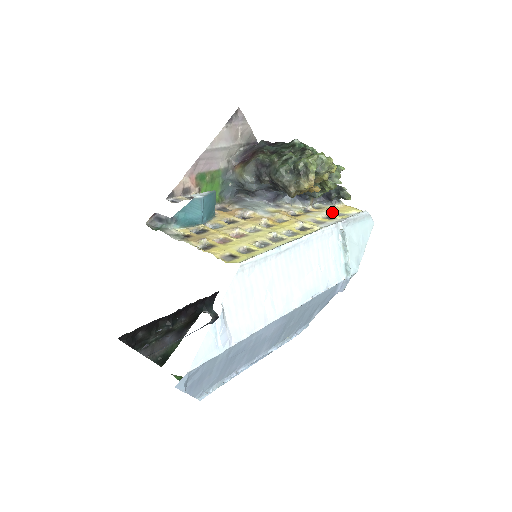
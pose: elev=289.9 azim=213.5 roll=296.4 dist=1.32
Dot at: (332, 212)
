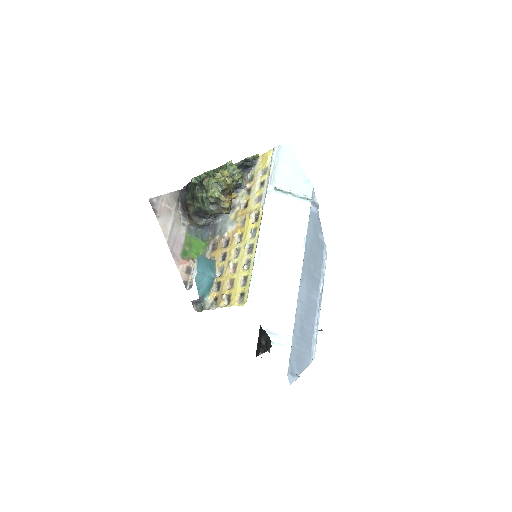
Dot at: (260, 175)
